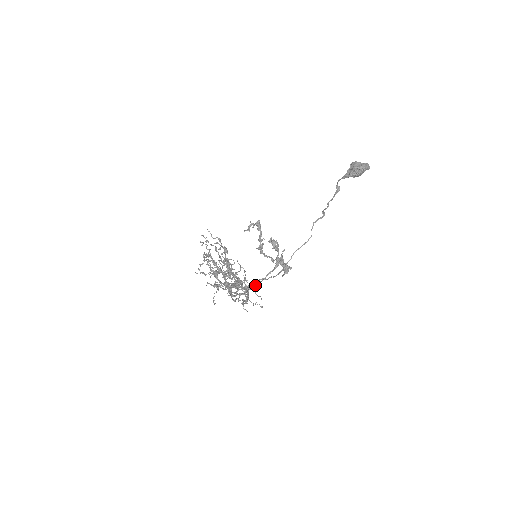
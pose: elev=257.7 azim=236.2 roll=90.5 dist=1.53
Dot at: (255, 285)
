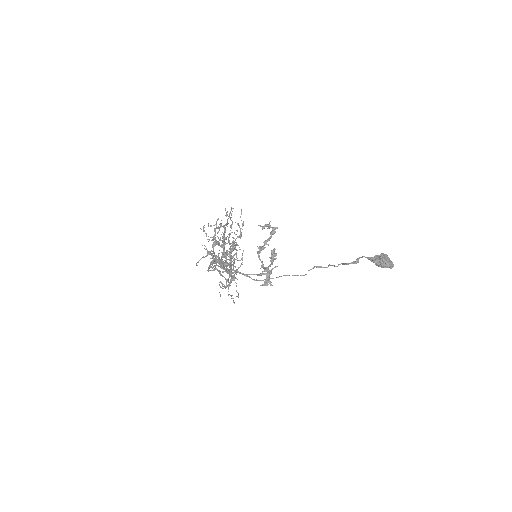
Dot at: occluded
